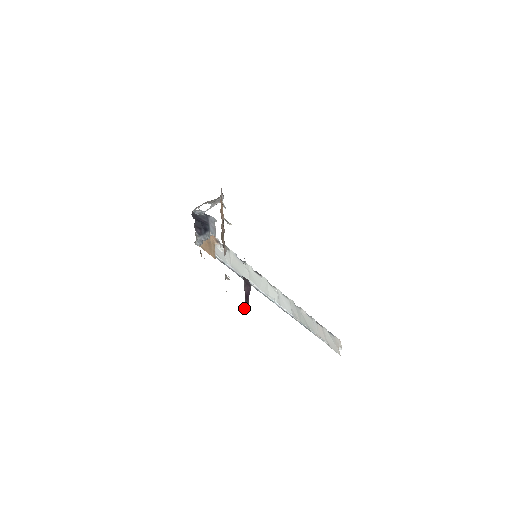
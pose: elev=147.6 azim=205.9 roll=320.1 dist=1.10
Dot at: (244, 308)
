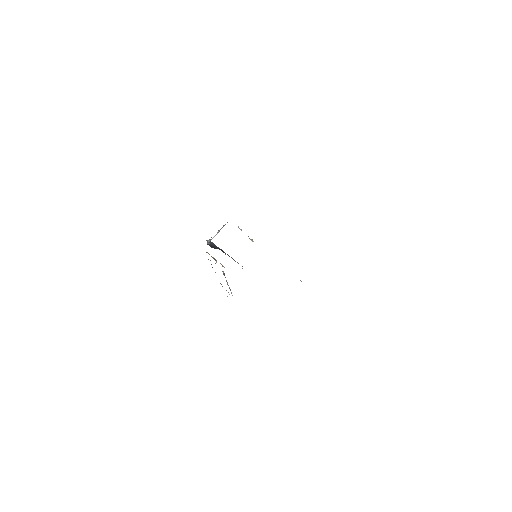
Dot at: occluded
